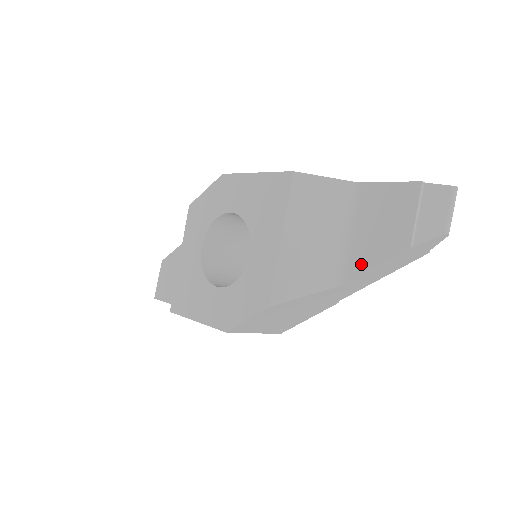
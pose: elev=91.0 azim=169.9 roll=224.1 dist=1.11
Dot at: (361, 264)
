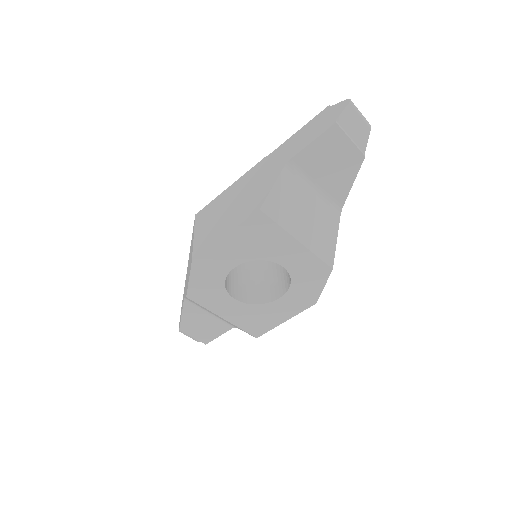
Dot at: (342, 192)
